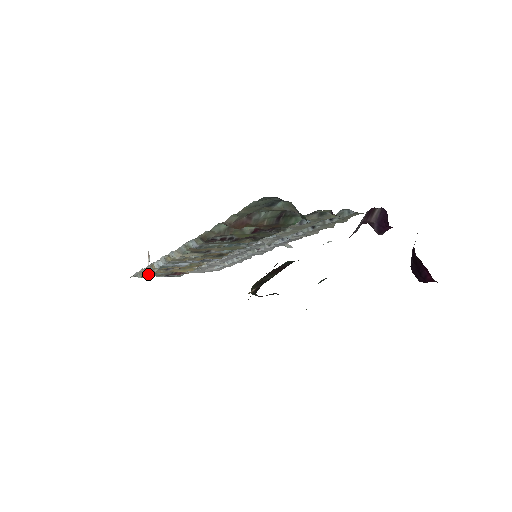
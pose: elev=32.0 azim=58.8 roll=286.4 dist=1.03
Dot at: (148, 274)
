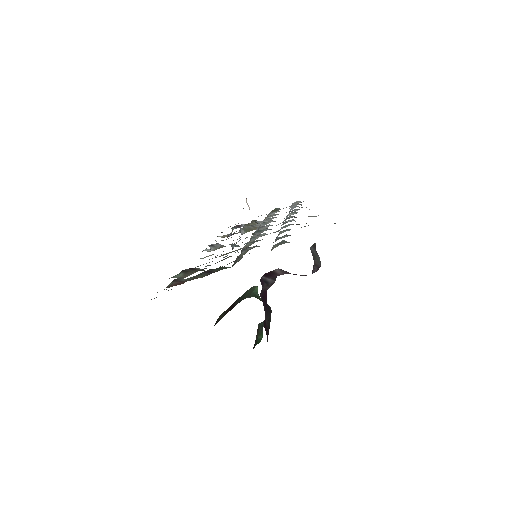
Dot at: occluded
